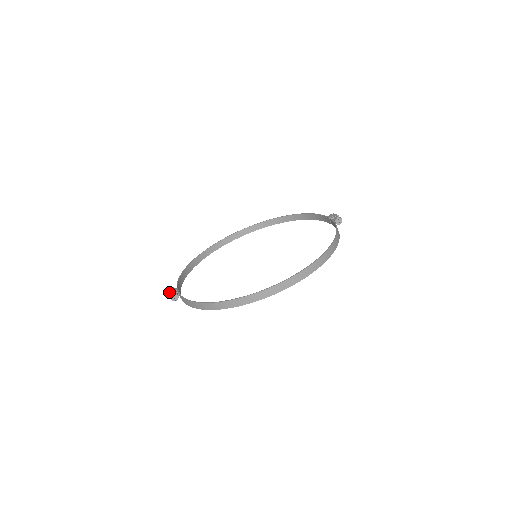
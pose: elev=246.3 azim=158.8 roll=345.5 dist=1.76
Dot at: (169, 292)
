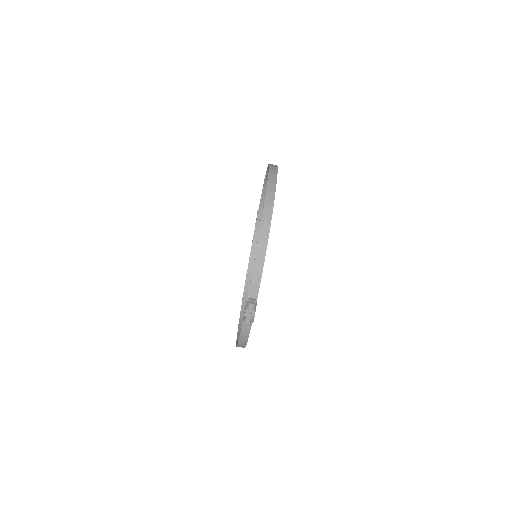
Dot at: occluded
